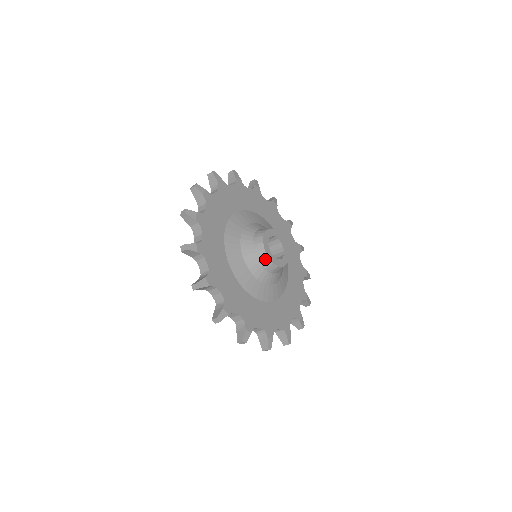
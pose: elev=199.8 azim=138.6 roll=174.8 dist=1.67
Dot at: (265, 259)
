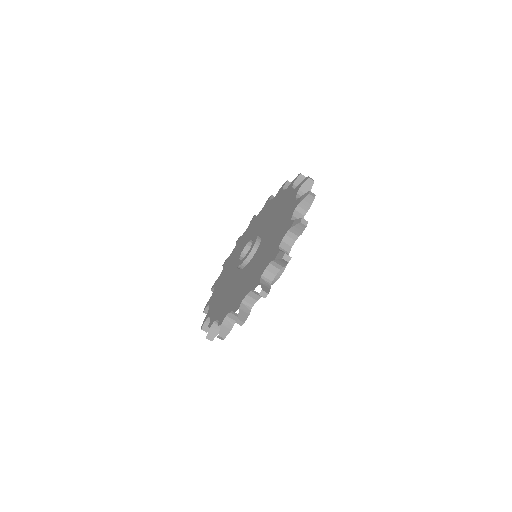
Dot at: occluded
